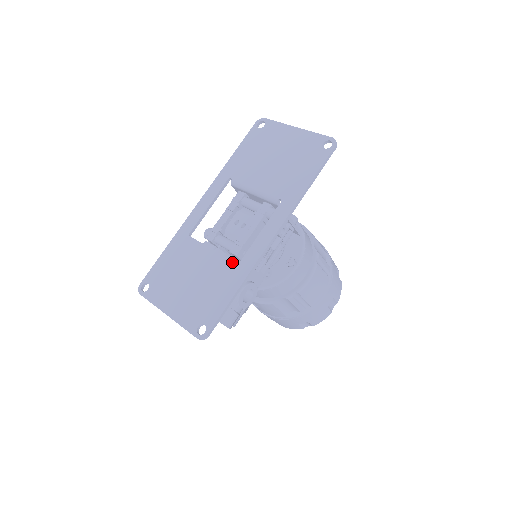
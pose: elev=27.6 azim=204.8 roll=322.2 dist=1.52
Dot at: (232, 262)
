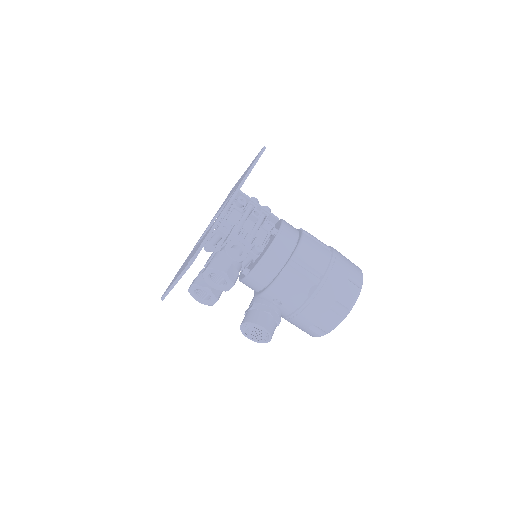
Dot at: occluded
